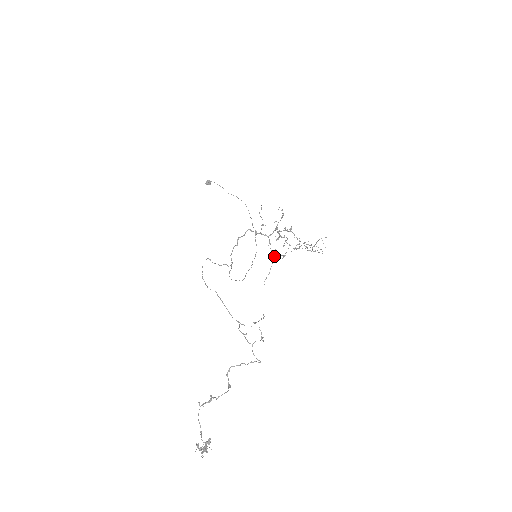
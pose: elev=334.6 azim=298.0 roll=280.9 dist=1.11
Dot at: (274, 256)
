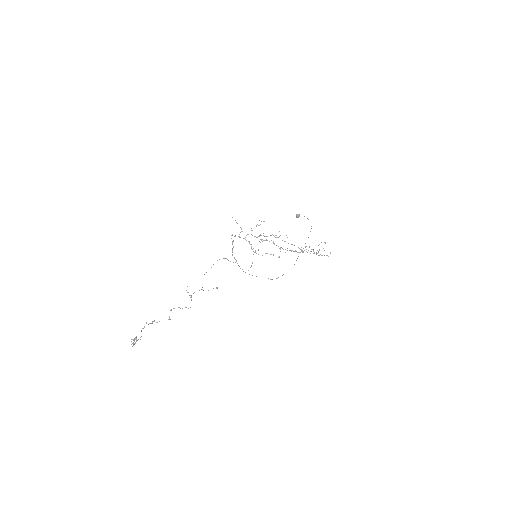
Dot at: (258, 254)
